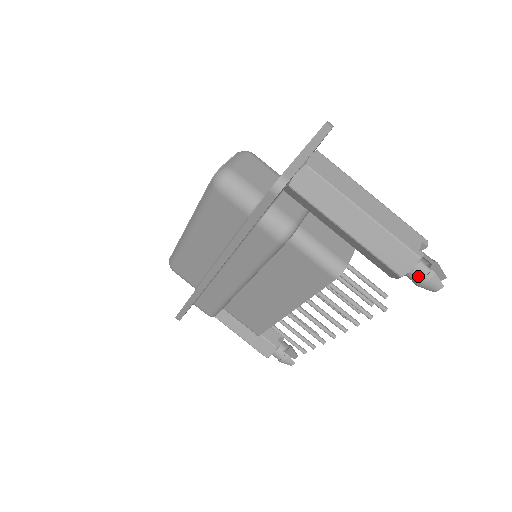
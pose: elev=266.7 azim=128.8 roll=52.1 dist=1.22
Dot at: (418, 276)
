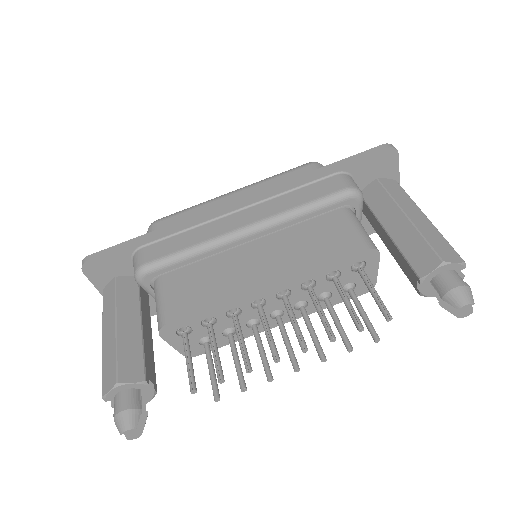
Dot at: (454, 279)
